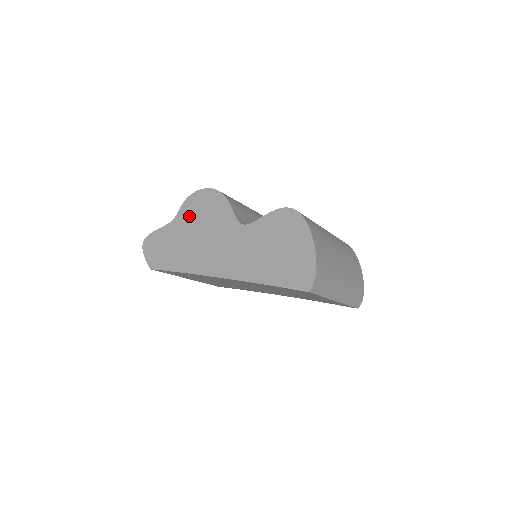
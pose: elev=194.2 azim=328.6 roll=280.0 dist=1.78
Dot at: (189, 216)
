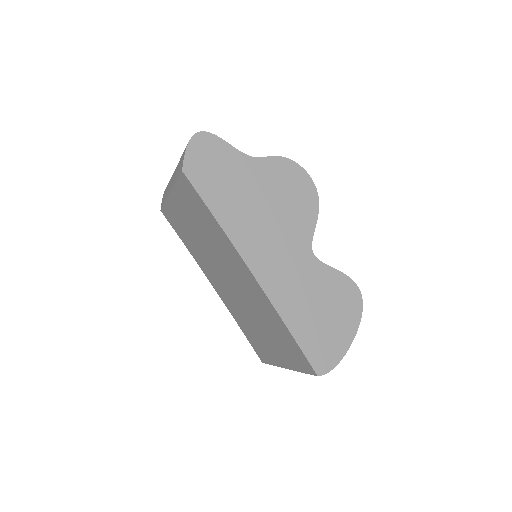
Dot at: (272, 177)
